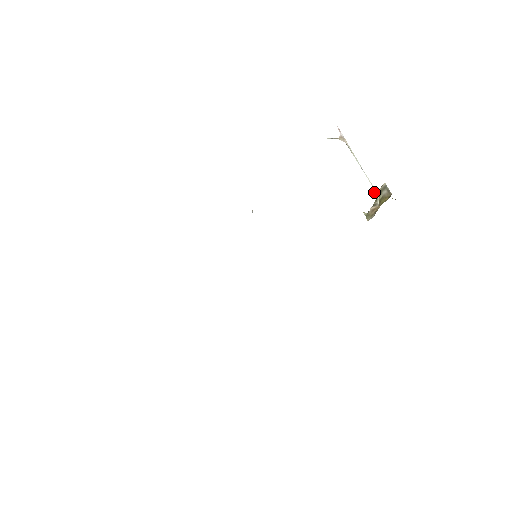
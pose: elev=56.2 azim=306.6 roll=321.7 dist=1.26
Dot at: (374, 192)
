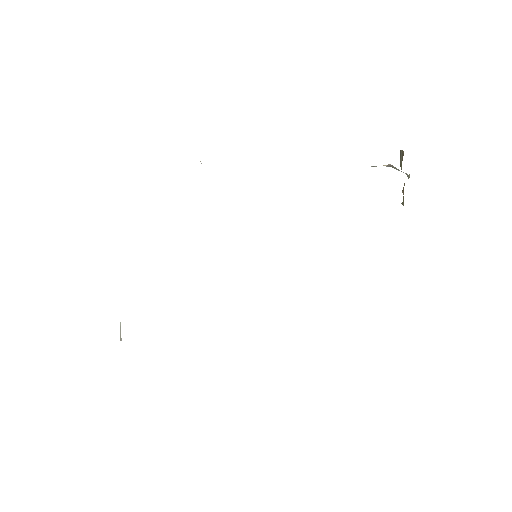
Dot at: occluded
